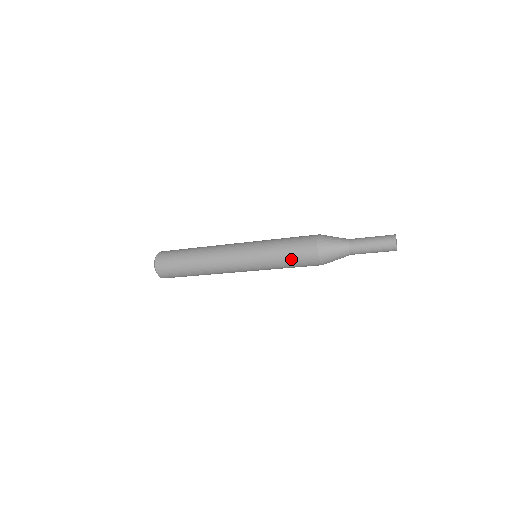
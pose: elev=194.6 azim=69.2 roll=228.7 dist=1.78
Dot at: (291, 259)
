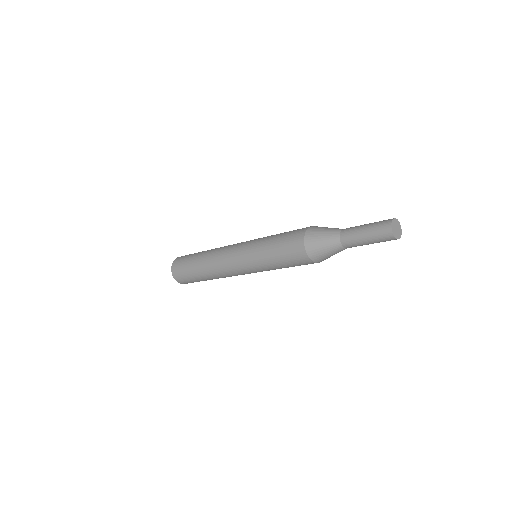
Dot at: (280, 257)
